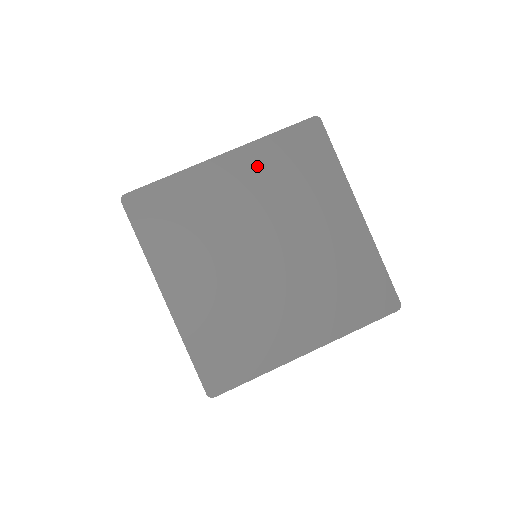
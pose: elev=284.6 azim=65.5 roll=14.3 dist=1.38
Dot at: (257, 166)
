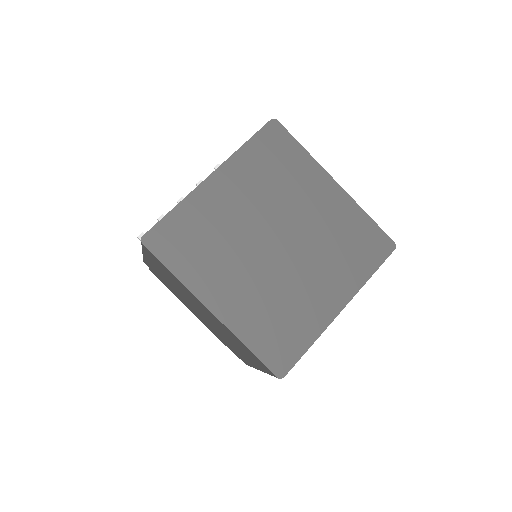
Dot at: (242, 174)
